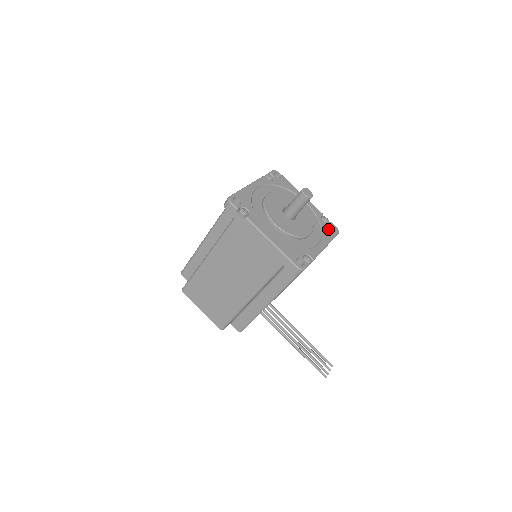
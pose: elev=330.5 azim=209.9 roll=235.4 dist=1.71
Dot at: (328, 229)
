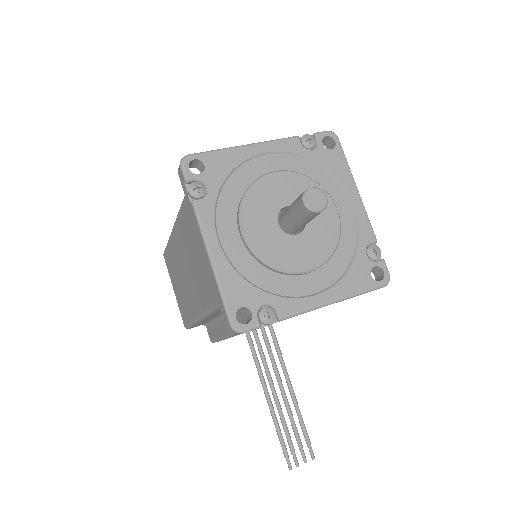
Dot at: (364, 272)
